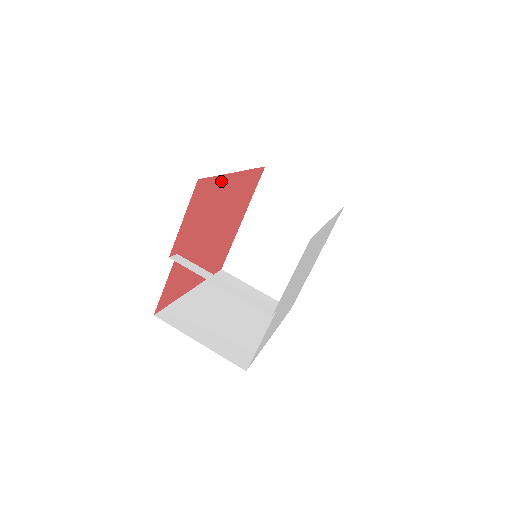
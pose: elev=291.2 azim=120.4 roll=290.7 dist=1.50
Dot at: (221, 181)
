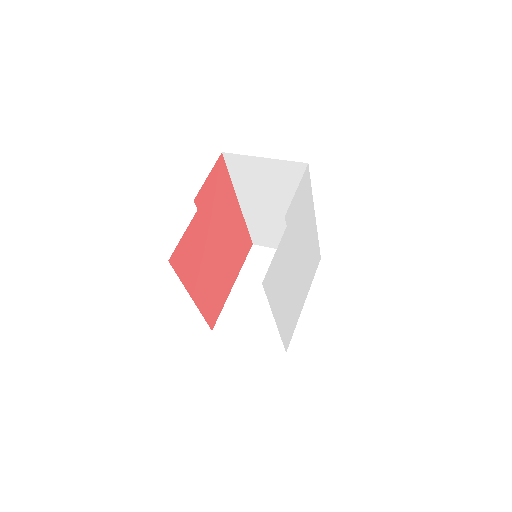
Dot at: (230, 190)
